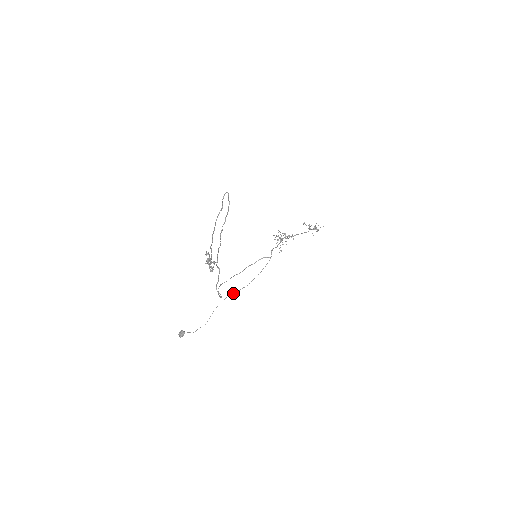
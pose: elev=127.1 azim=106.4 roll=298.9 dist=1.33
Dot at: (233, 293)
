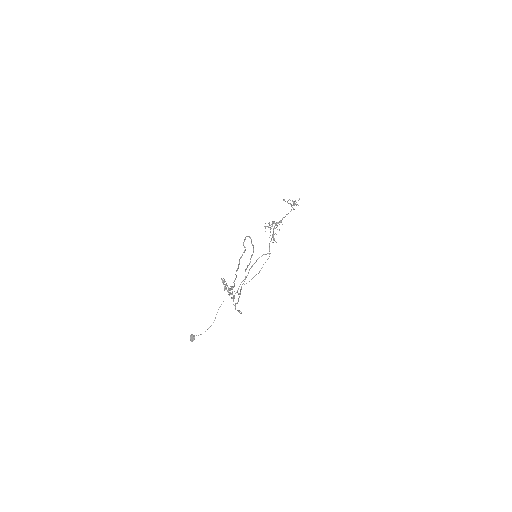
Dot at: occluded
